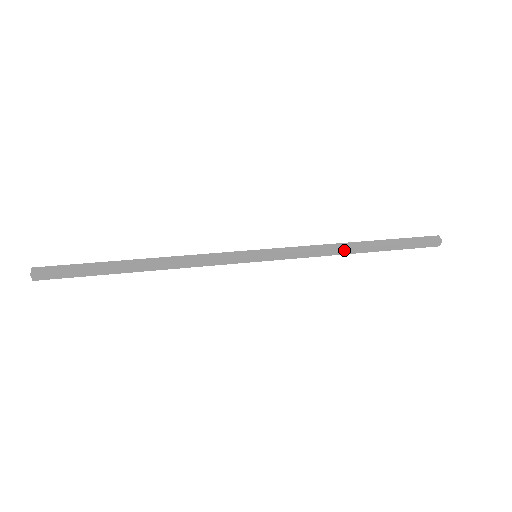
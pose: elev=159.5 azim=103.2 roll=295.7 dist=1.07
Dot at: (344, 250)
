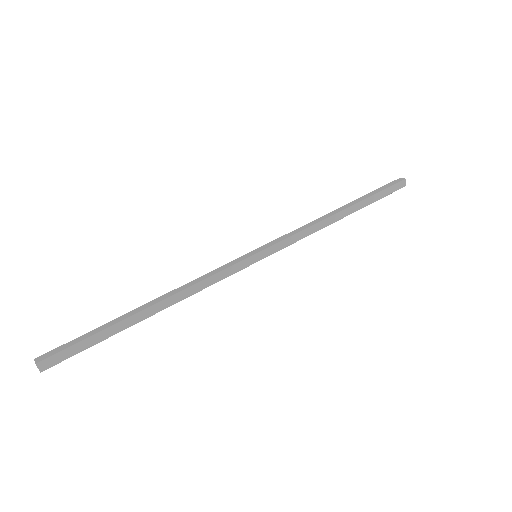
Dot at: (330, 223)
